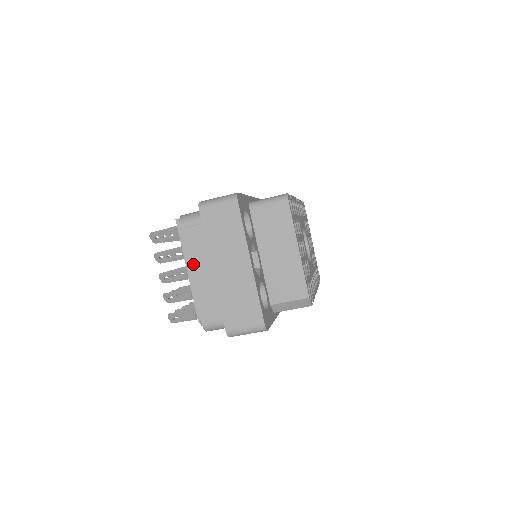
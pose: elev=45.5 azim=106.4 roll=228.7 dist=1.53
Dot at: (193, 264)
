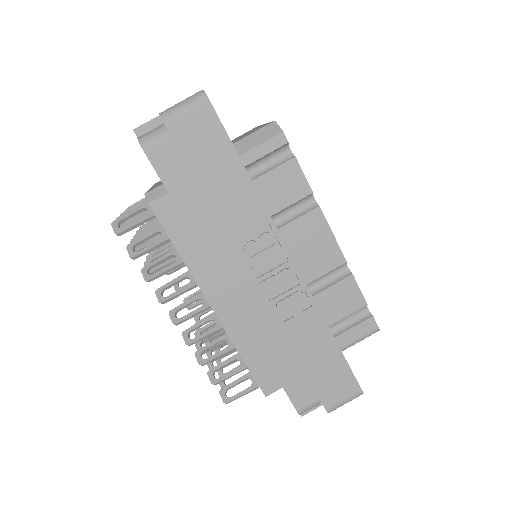
Dot at: occluded
